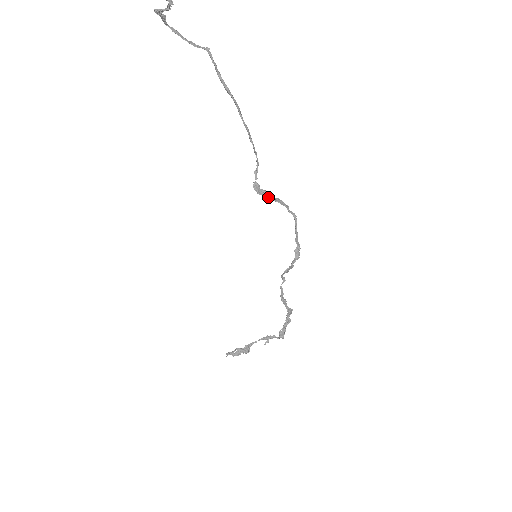
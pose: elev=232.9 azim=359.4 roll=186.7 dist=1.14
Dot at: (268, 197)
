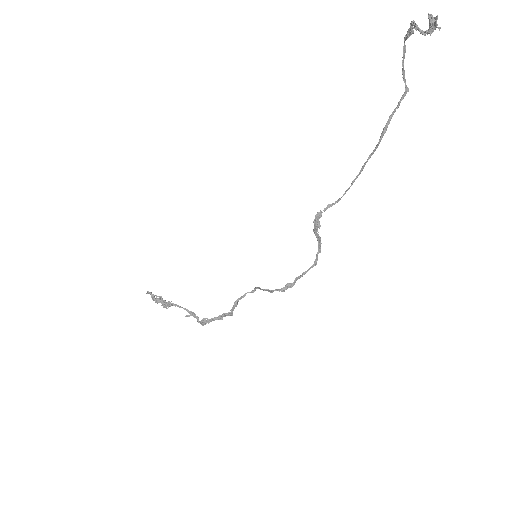
Dot at: (317, 231)
